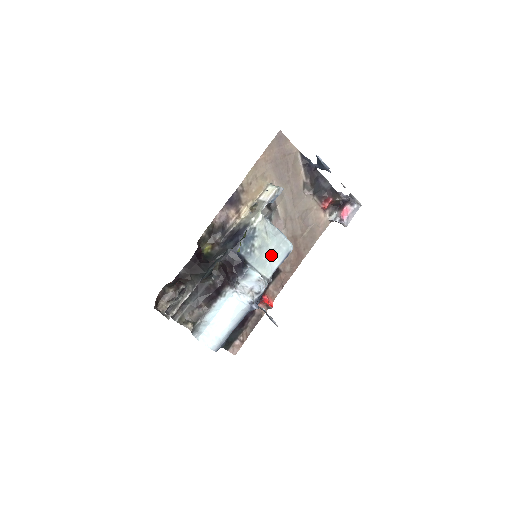
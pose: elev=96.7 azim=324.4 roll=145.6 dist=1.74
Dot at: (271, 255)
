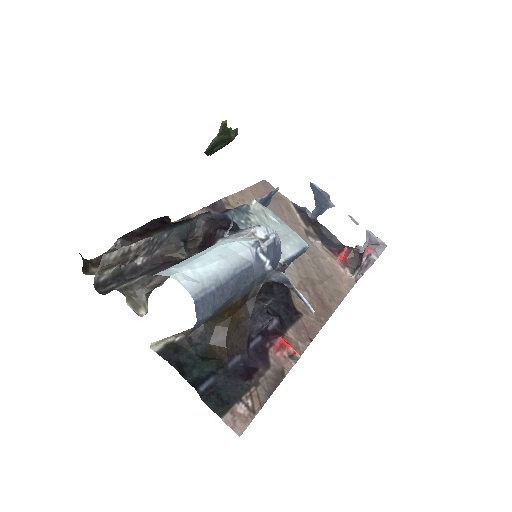
Dot at: occluded
